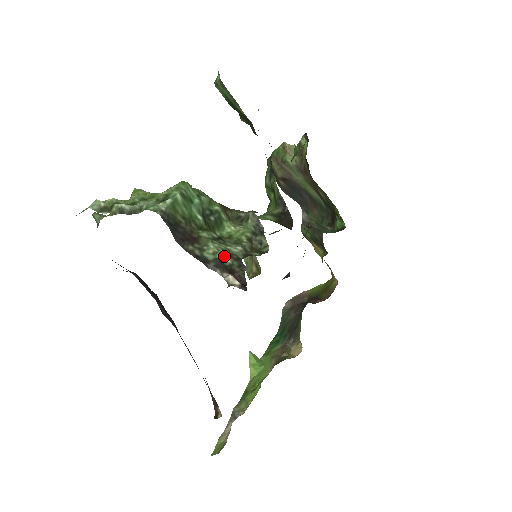
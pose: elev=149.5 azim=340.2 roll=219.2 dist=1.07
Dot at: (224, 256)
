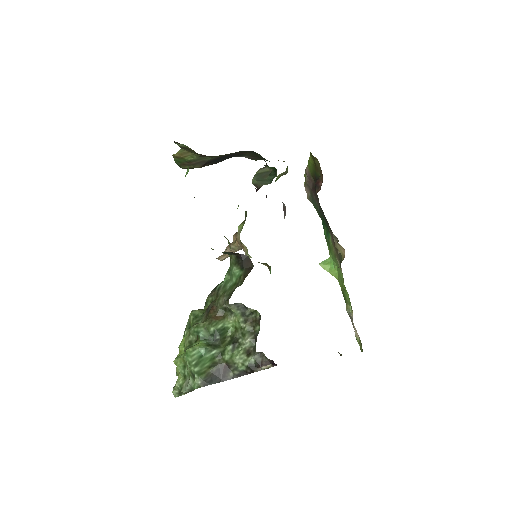
Dot at: (248, 360)
